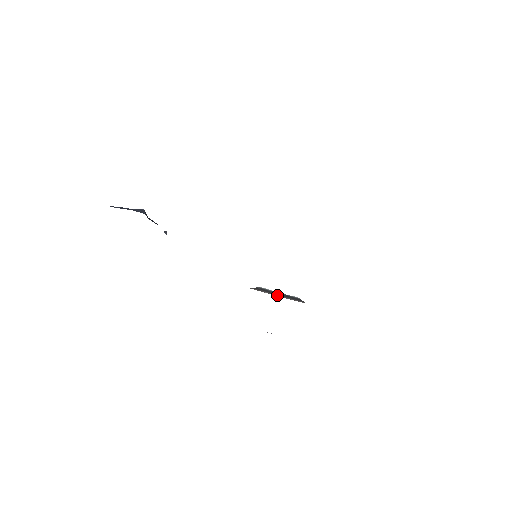
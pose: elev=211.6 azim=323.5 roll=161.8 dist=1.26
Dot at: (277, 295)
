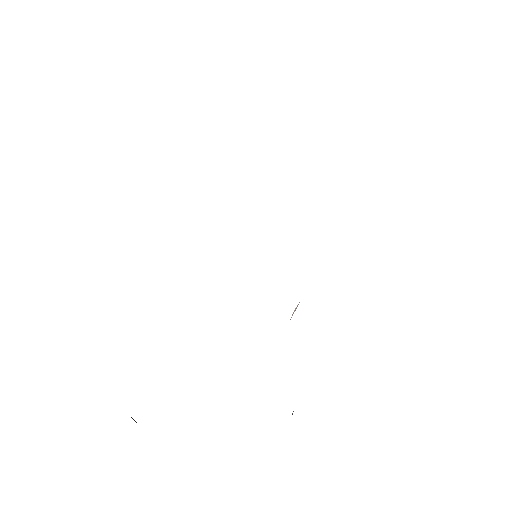
Dot at: occluded
